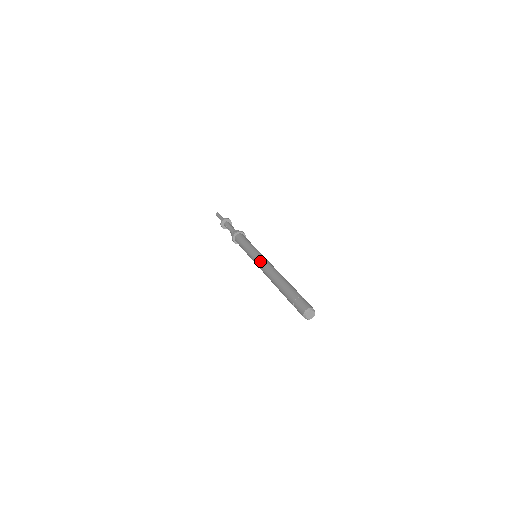
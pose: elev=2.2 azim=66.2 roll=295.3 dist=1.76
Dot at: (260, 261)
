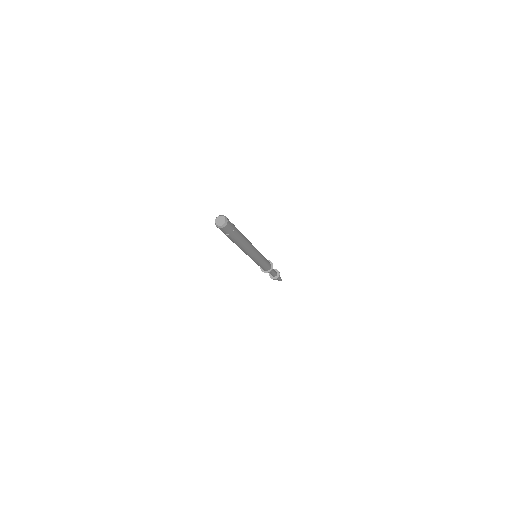
Dot at: occluded
